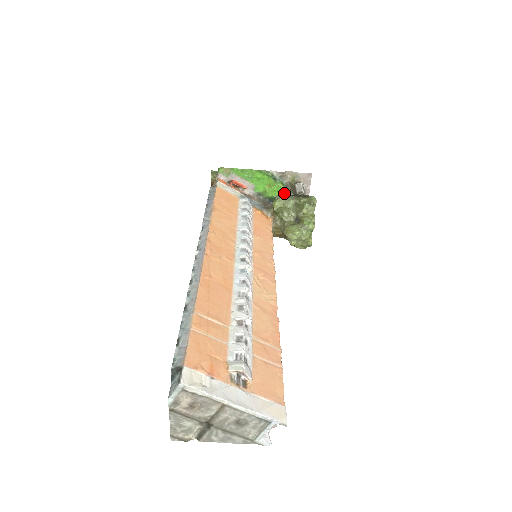
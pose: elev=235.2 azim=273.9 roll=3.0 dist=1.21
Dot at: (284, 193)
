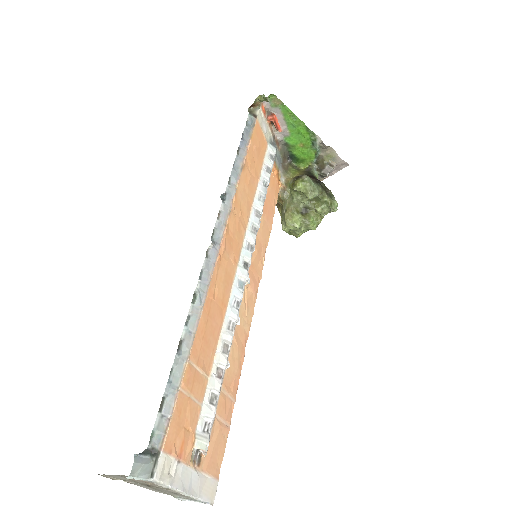
Dot at: (309, 160)
